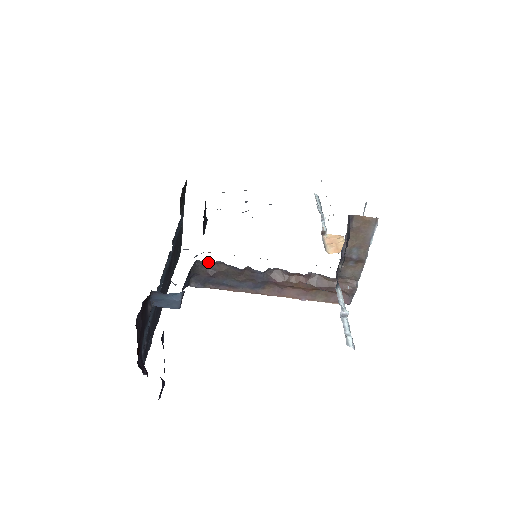
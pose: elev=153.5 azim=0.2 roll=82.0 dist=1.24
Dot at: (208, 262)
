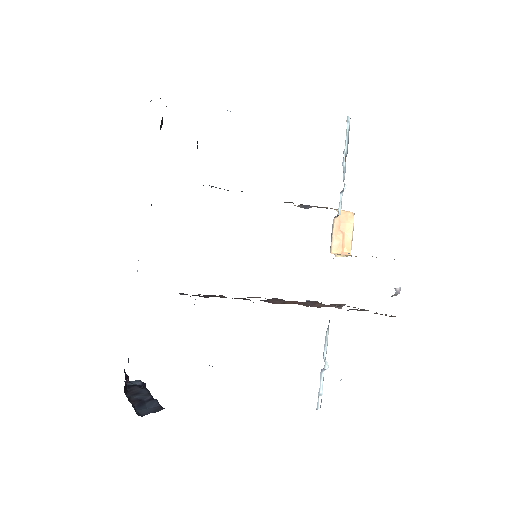
Dot at: (206, 295)
